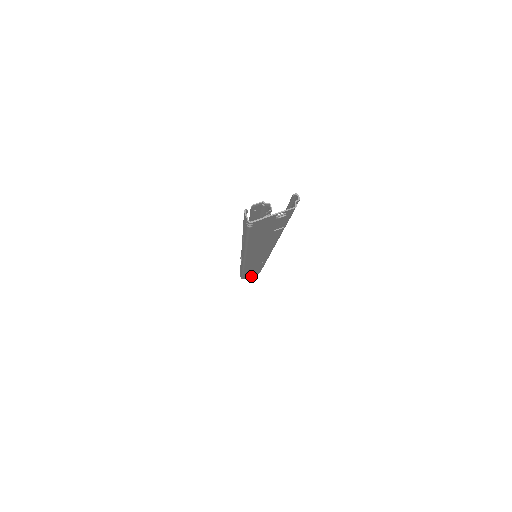
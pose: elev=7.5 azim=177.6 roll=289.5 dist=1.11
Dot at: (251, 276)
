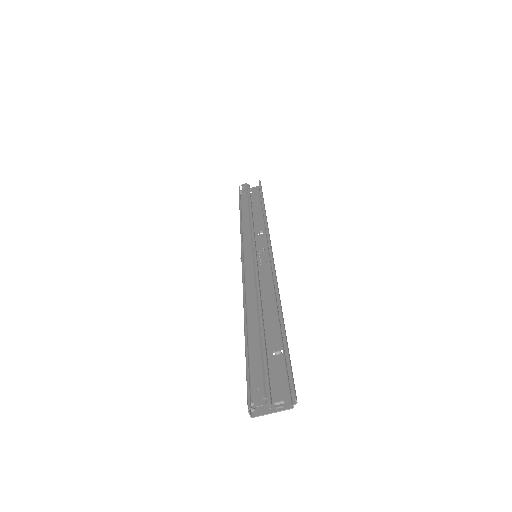
Dot at: occluded
